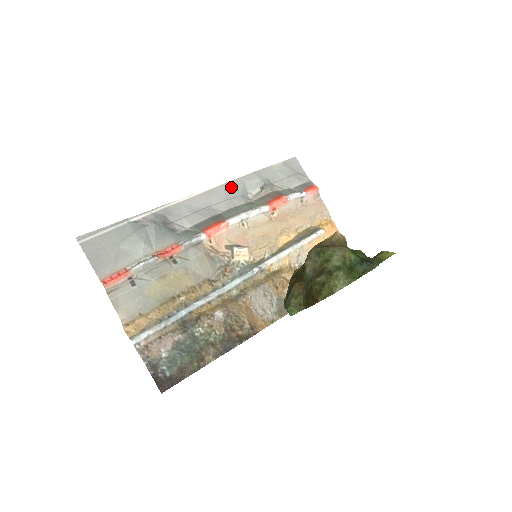
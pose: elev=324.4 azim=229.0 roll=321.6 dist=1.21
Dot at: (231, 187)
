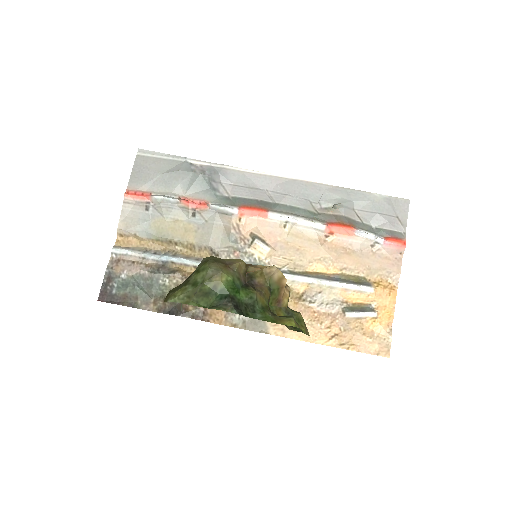
Dot at: (305, 187)
